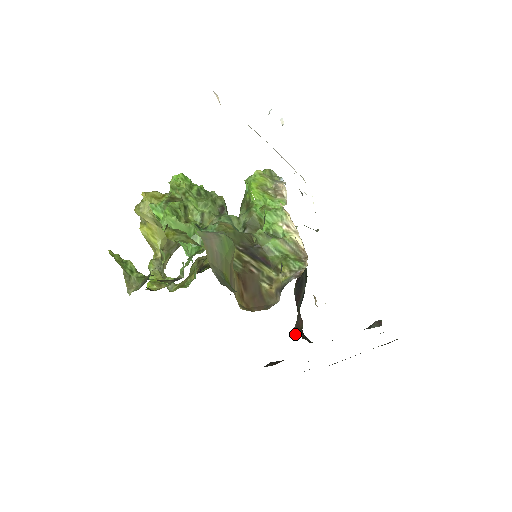
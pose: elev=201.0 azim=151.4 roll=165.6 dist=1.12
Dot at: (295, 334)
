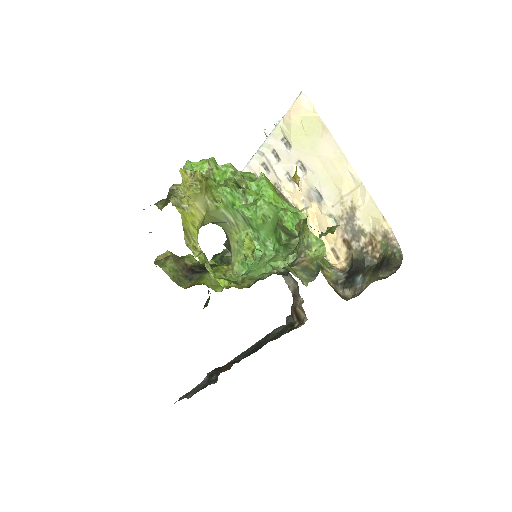
Dot at: occluded
